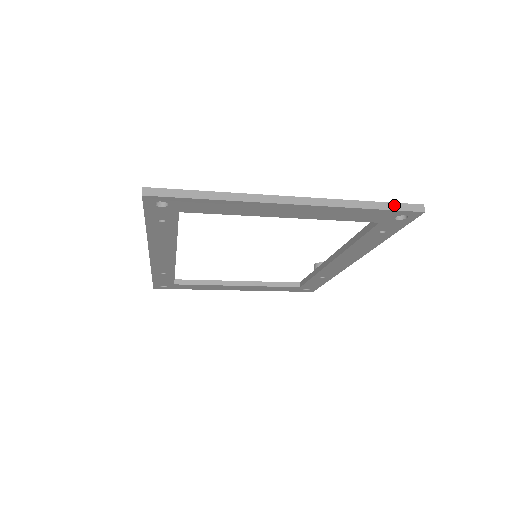
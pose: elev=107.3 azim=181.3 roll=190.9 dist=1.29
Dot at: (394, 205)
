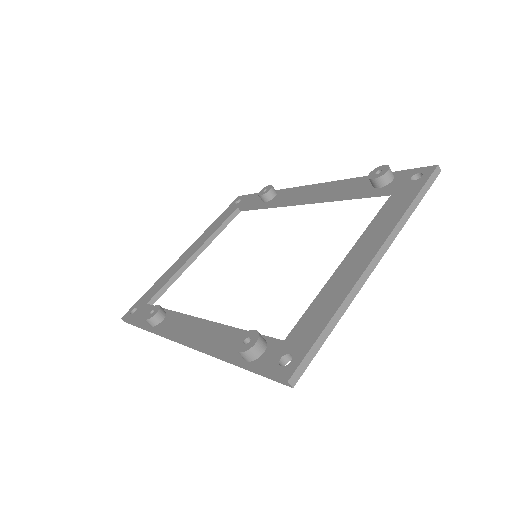
Dot at: (425, 187)
